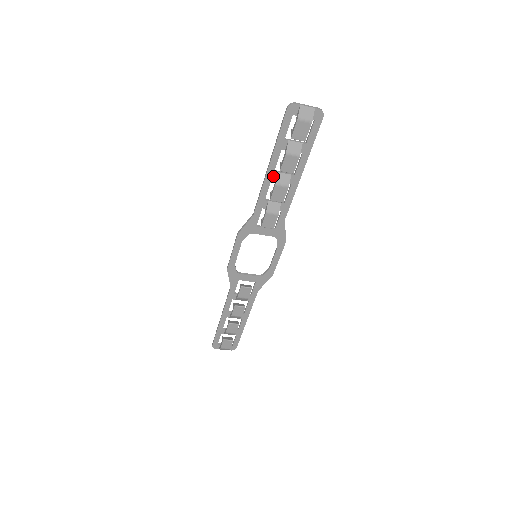
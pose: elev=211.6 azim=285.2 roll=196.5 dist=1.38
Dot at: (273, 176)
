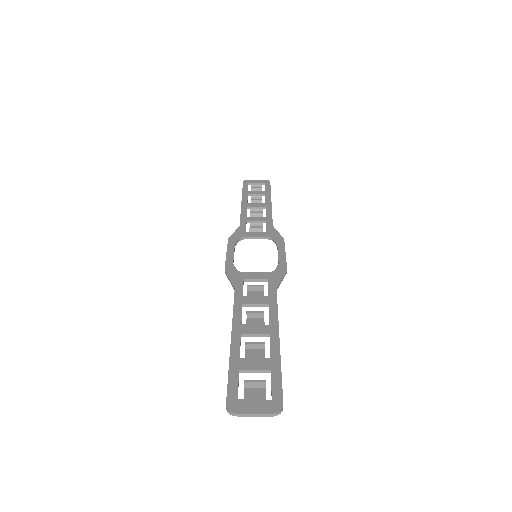
Dot at: (241, 331)
